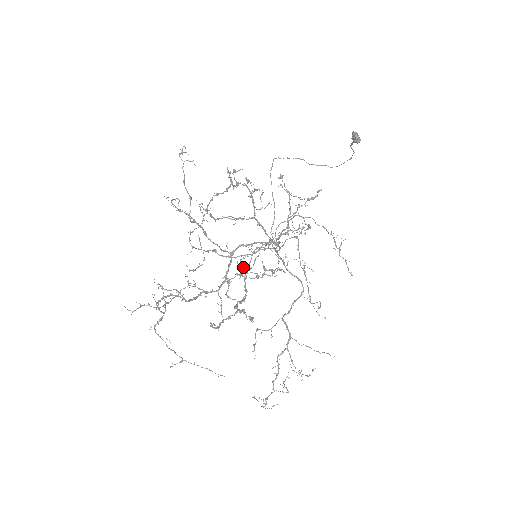
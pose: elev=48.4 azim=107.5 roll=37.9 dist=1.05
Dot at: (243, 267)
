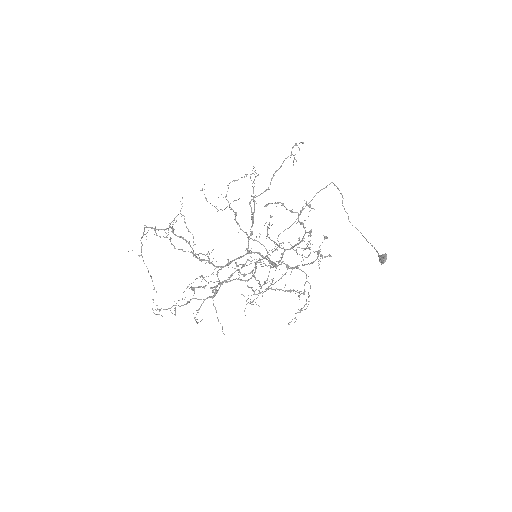
Dot at: occluded
